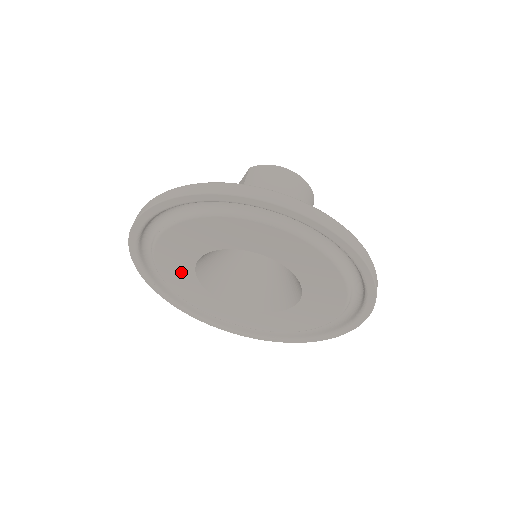
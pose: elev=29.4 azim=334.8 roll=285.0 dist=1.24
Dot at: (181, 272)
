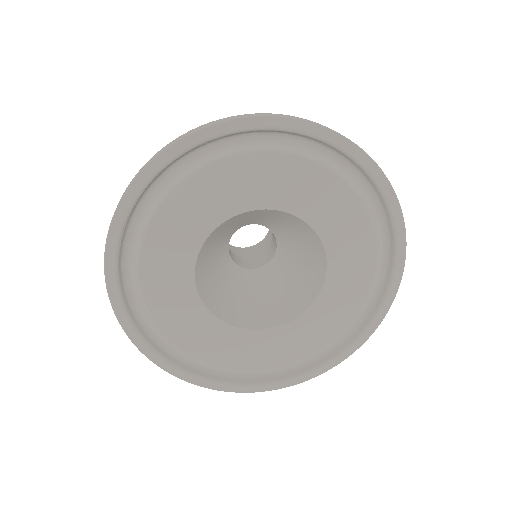
Dot at: (218, 338)
